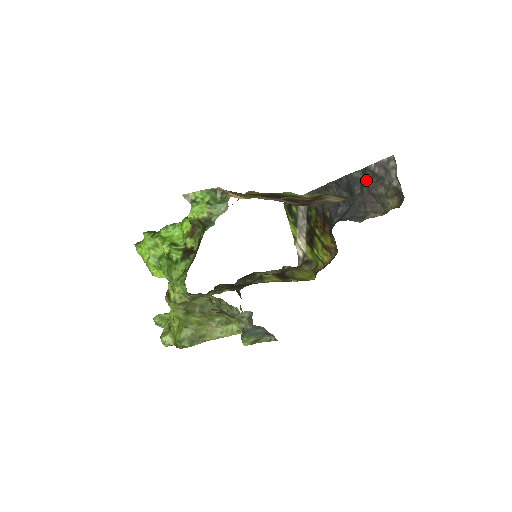
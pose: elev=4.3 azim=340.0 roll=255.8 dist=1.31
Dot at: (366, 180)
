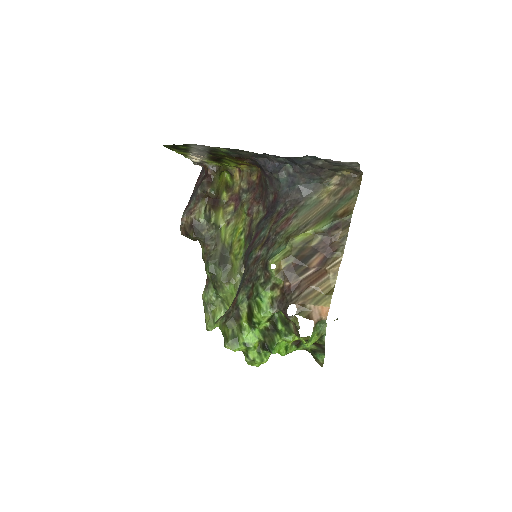
Dot at: (317, 163)
